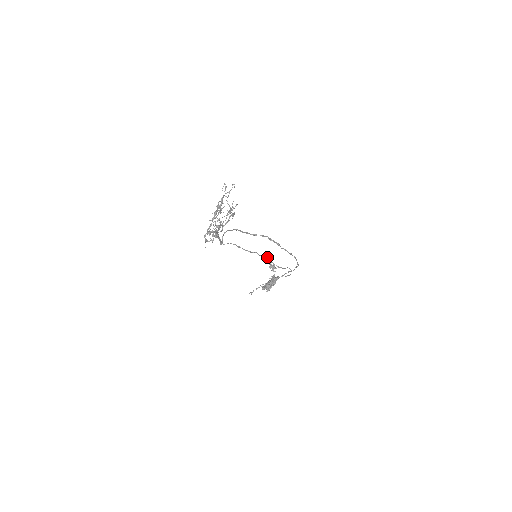
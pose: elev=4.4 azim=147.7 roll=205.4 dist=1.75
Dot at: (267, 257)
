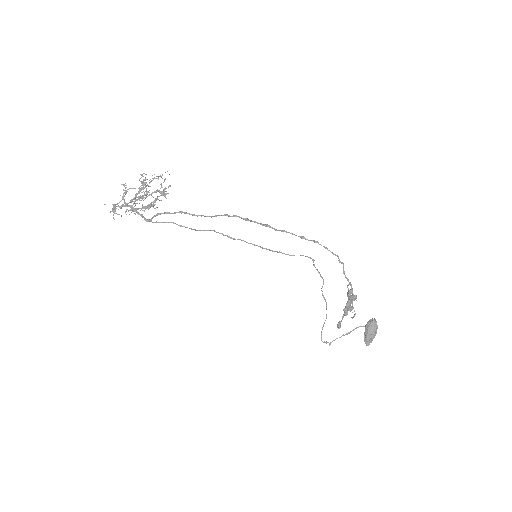
Dot at: occluded
